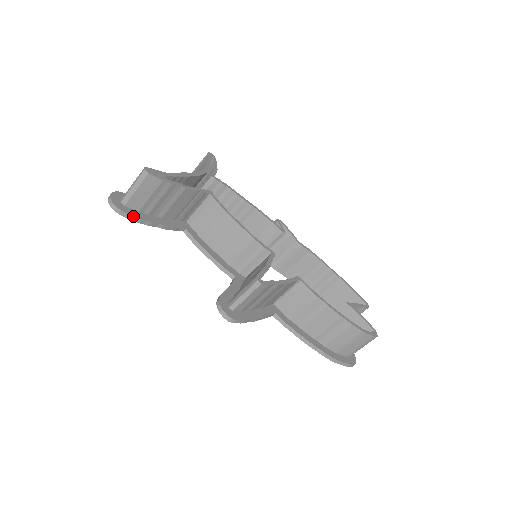
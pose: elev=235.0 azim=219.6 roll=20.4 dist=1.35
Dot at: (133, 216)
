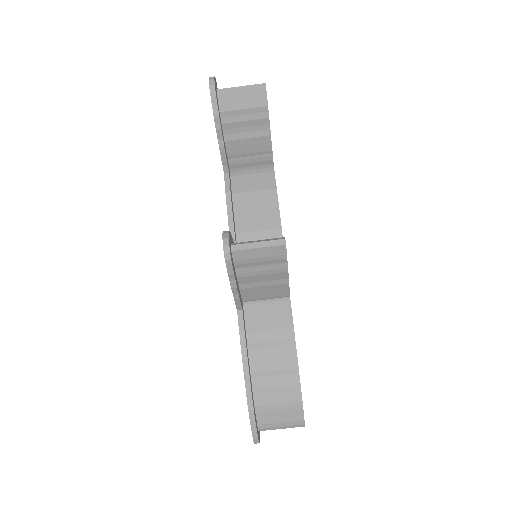
Dot at: occluded
